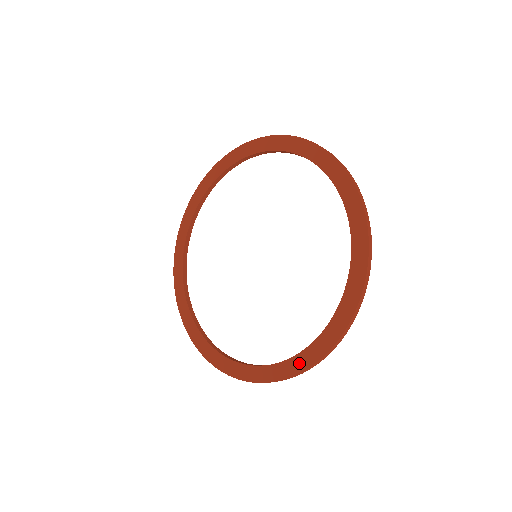
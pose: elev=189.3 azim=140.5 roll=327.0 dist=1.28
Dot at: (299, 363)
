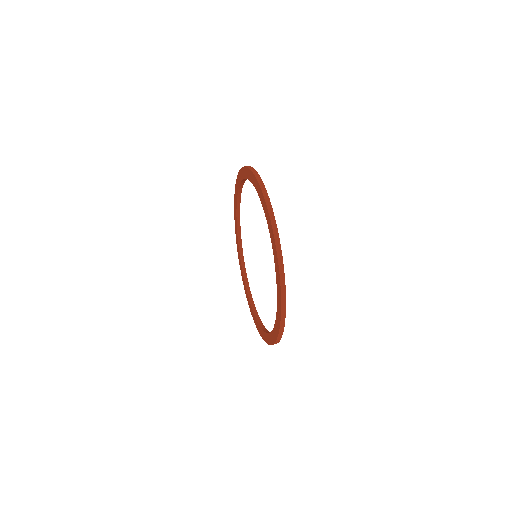
Dot at: (247, 297)
